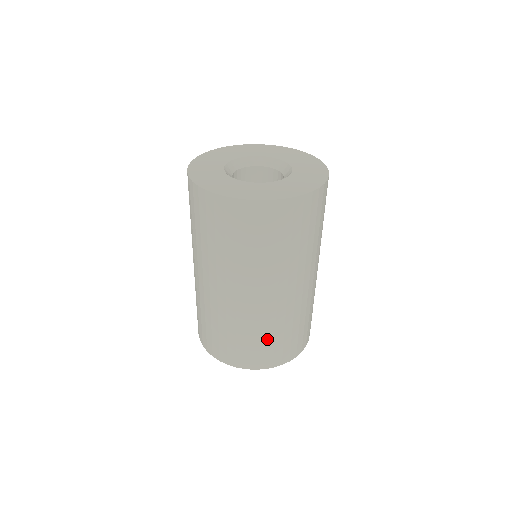
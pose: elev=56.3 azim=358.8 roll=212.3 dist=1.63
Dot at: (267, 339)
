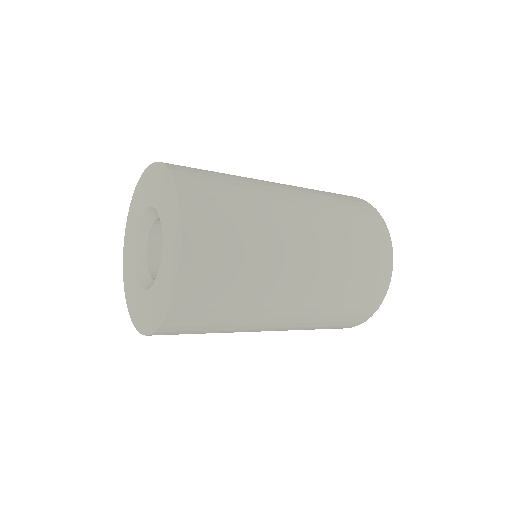
Dot at: (352, 287)
